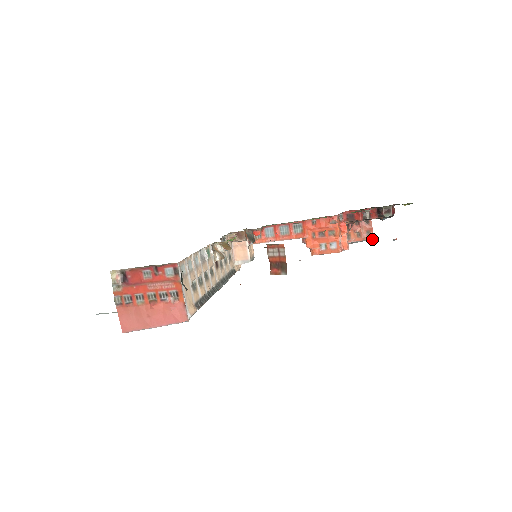
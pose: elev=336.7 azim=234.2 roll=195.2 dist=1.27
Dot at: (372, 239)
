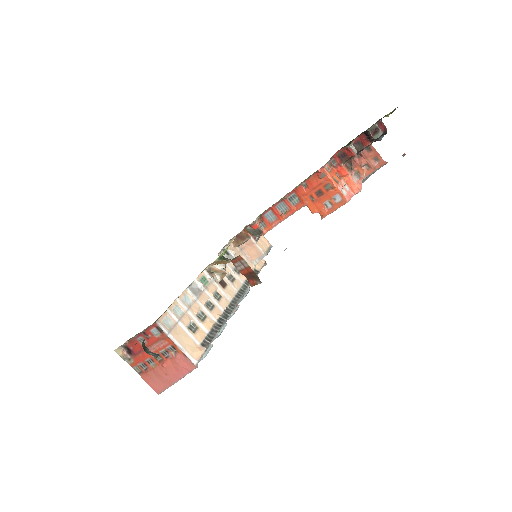
Dot at: (383, 164)
